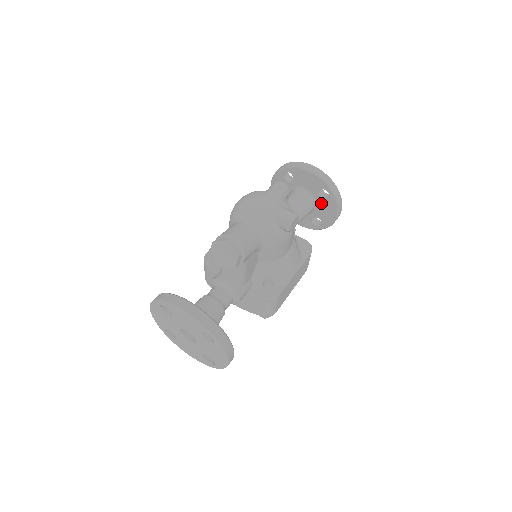
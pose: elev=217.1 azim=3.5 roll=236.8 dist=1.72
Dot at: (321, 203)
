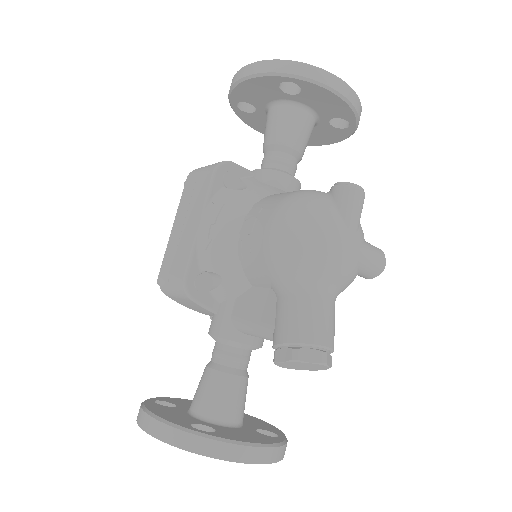
Dot at: (323, 127)
